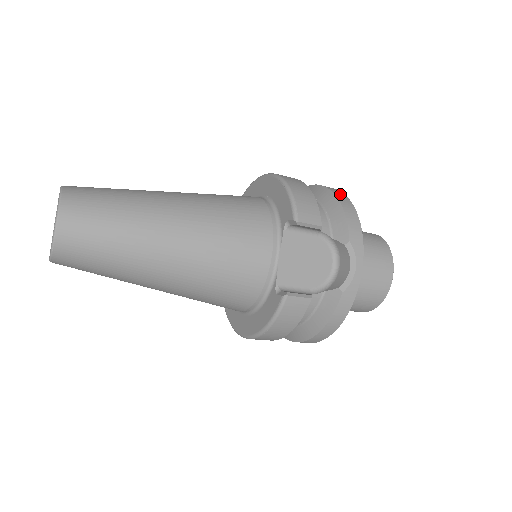
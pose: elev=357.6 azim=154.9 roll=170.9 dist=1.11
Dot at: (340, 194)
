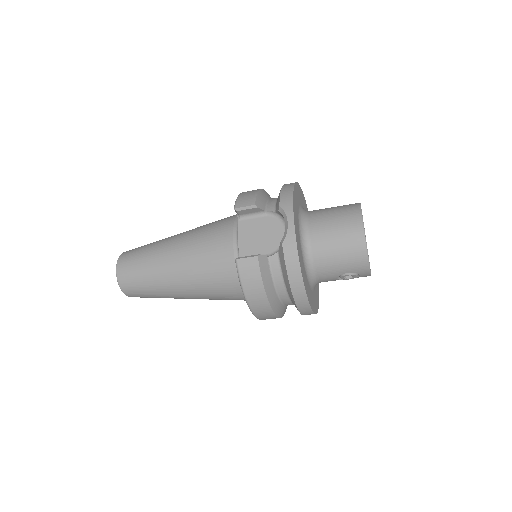
Dot at: (290, 183)
